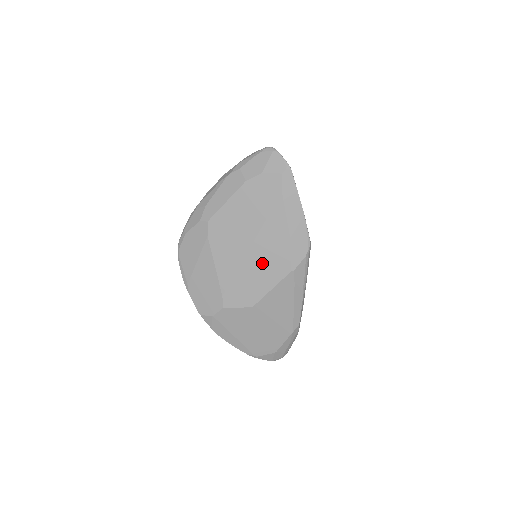
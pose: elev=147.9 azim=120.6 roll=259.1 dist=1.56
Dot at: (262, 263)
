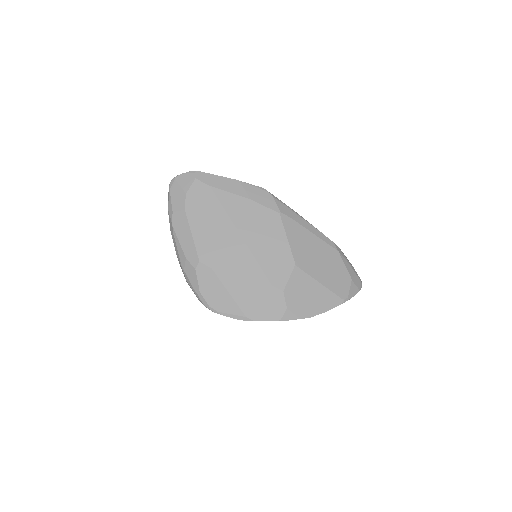
Dot at: (260, 234)
